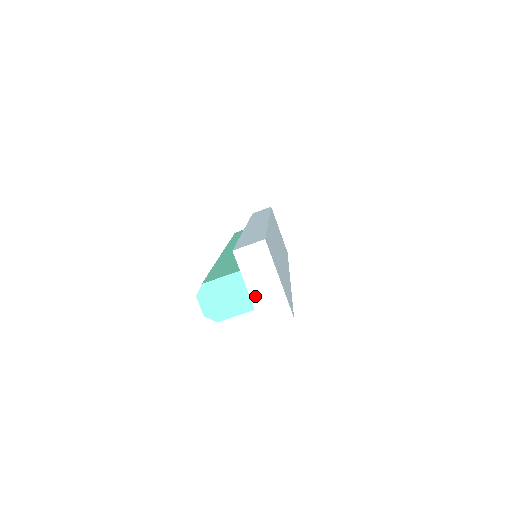
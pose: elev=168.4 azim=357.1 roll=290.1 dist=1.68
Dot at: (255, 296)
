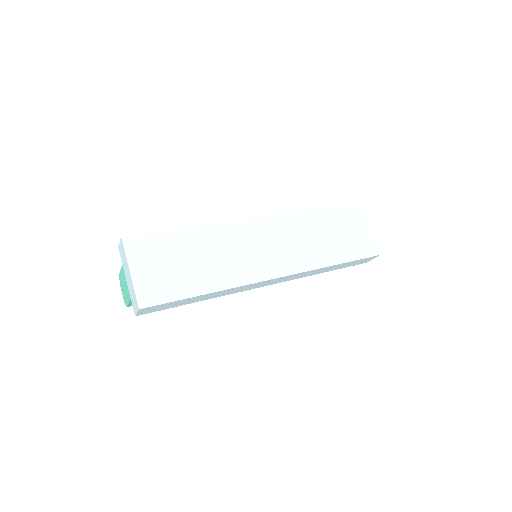
Dot at: (129, 286)
